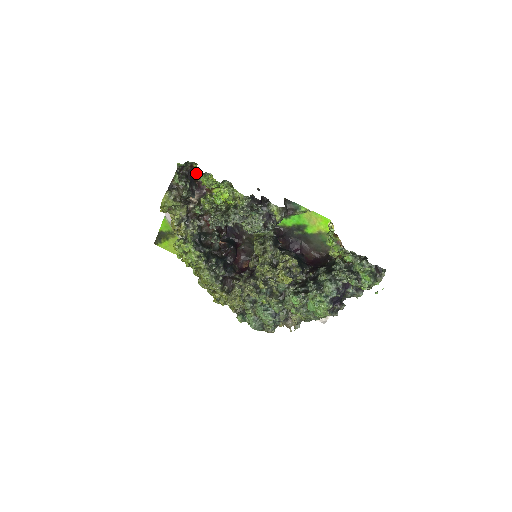
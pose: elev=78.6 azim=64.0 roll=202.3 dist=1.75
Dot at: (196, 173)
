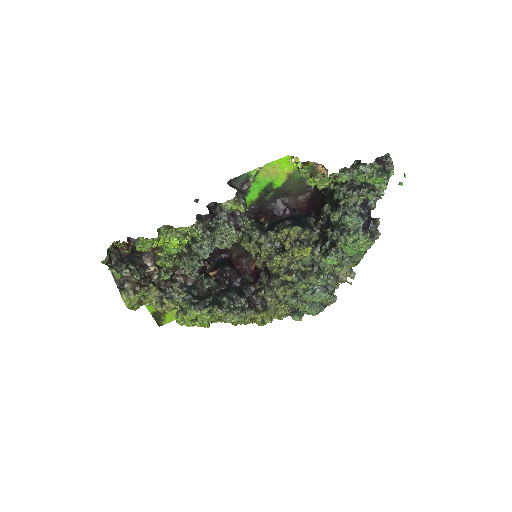
Dot at: (127, 252)
